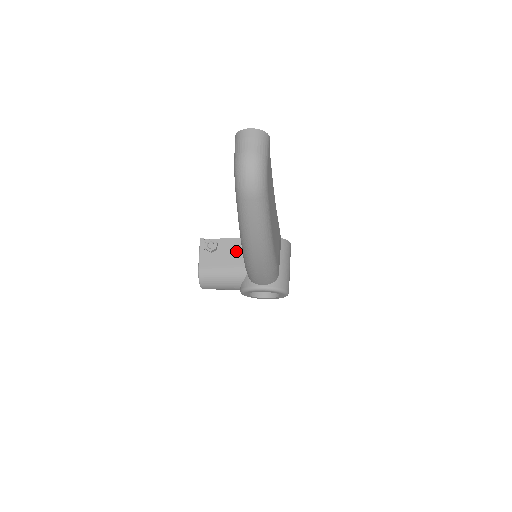
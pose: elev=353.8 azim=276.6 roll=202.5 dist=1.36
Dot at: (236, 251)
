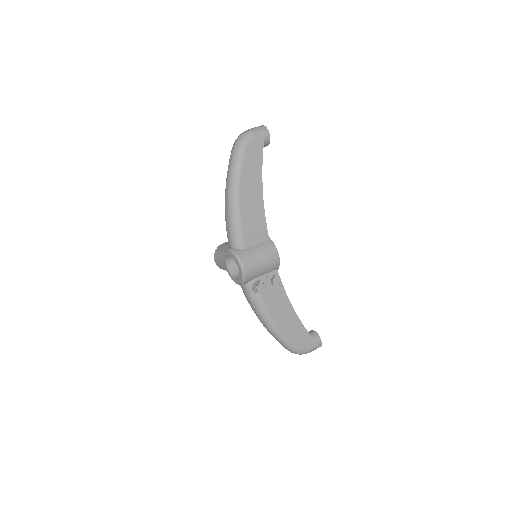
Dot at: occluded
